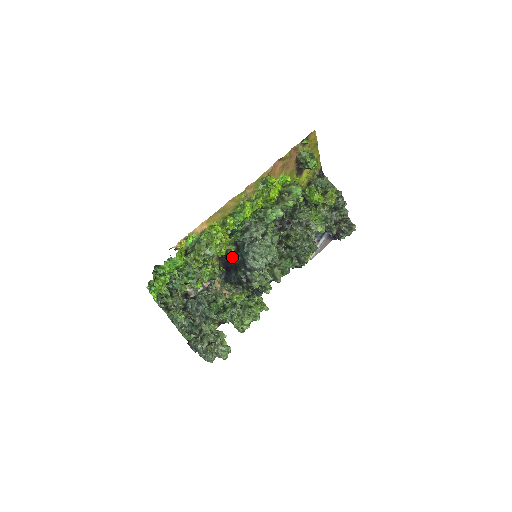
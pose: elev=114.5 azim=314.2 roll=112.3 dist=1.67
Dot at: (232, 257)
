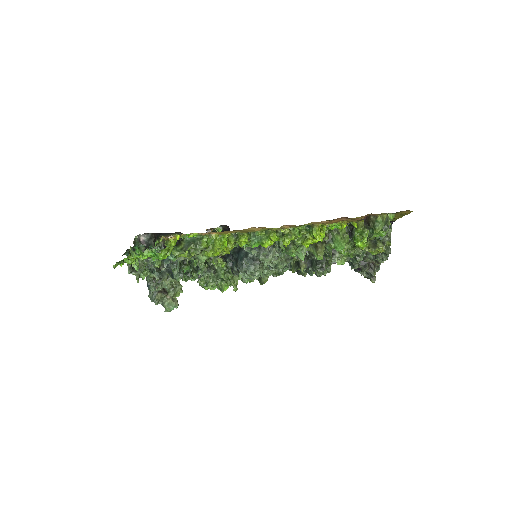
Dot at: occluded
